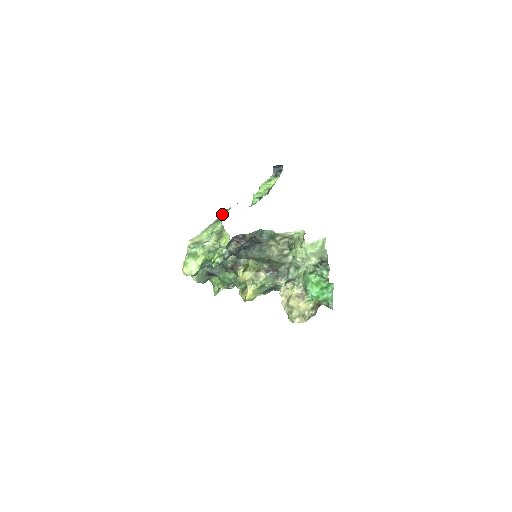
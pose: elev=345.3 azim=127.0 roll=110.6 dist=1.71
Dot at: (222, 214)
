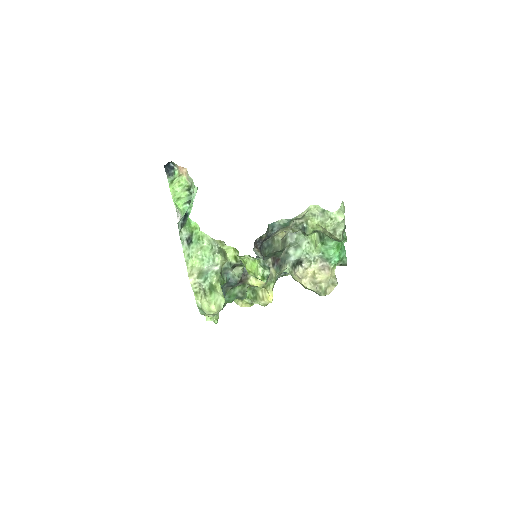
Dot at: (185, 234)
